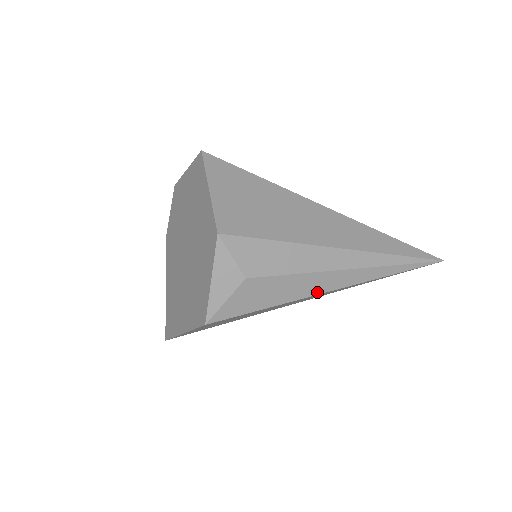
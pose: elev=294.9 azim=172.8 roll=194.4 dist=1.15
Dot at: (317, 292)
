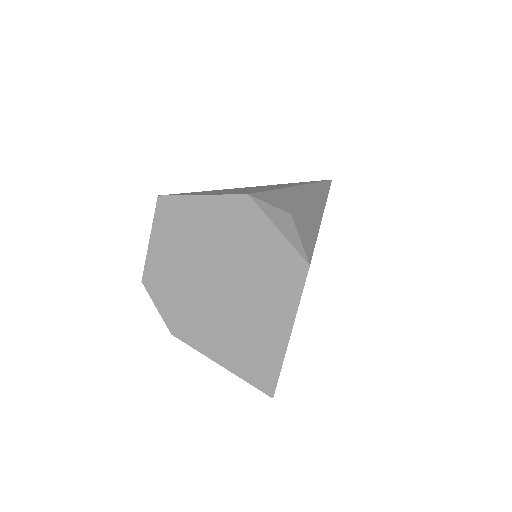
Dot at: (320, 217)
